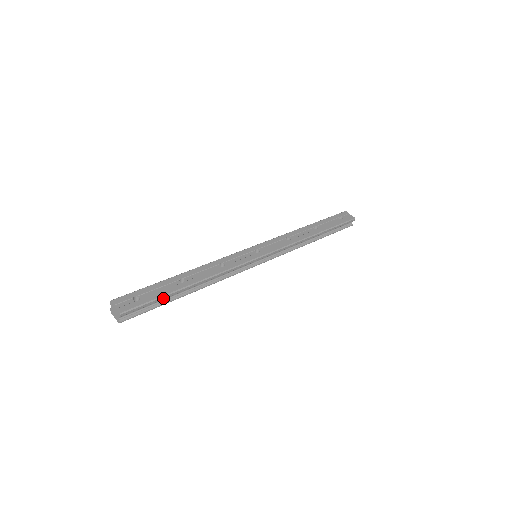
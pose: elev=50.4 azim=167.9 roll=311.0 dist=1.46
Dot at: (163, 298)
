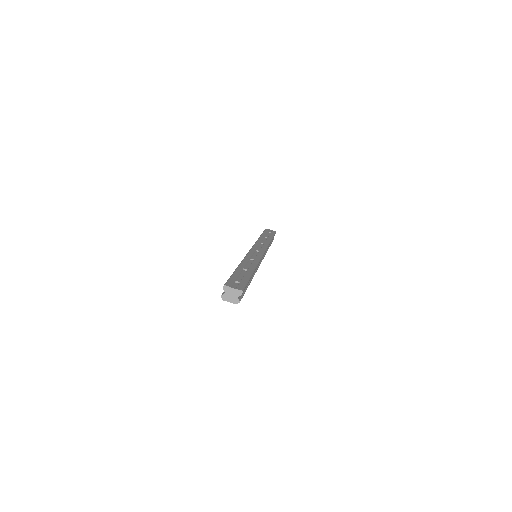
Dot at: occluded
